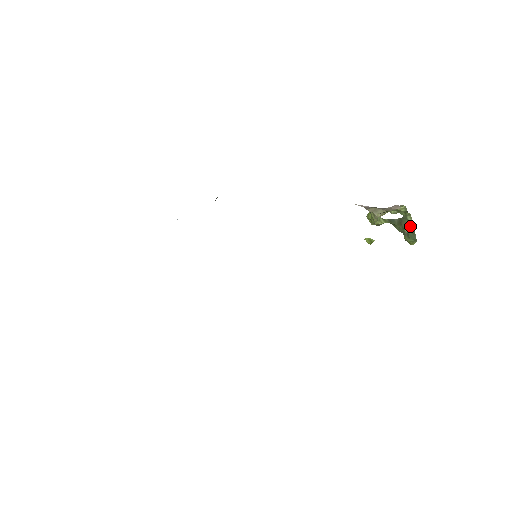
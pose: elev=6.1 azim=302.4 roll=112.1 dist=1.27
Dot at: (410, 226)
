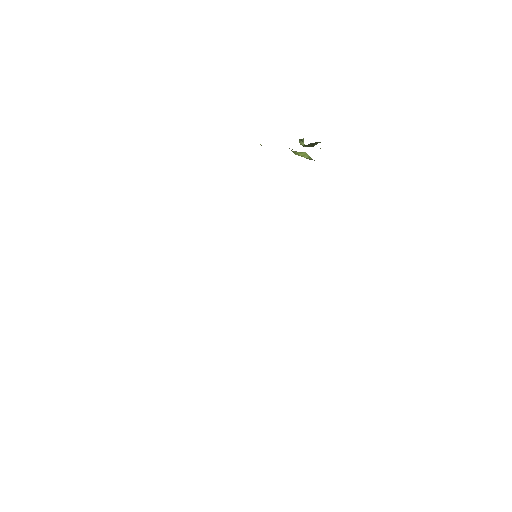
Dot at: occluded
